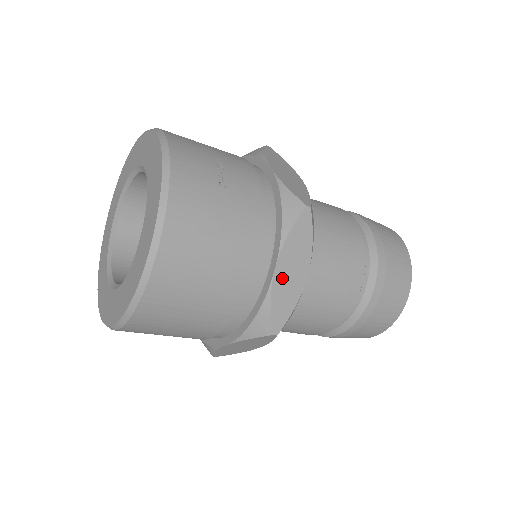
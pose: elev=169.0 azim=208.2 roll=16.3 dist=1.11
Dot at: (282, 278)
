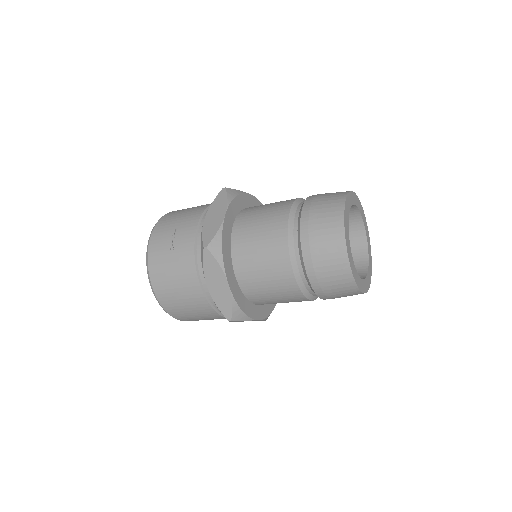
Dot at: (214, 290)
